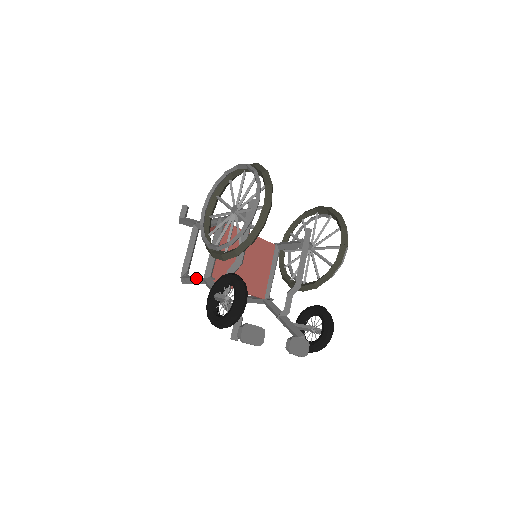
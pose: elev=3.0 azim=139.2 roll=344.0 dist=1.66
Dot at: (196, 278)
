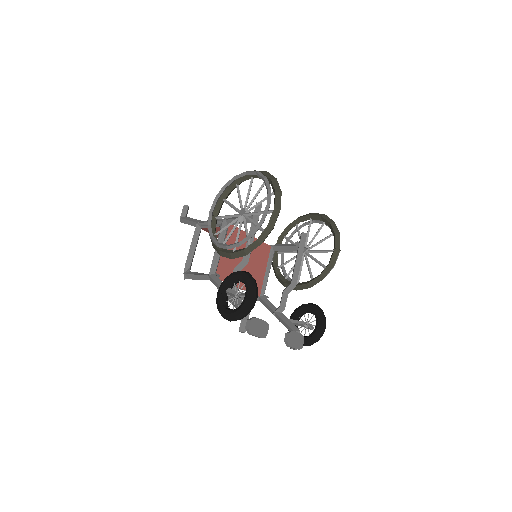
Dot at: (201, 274)
